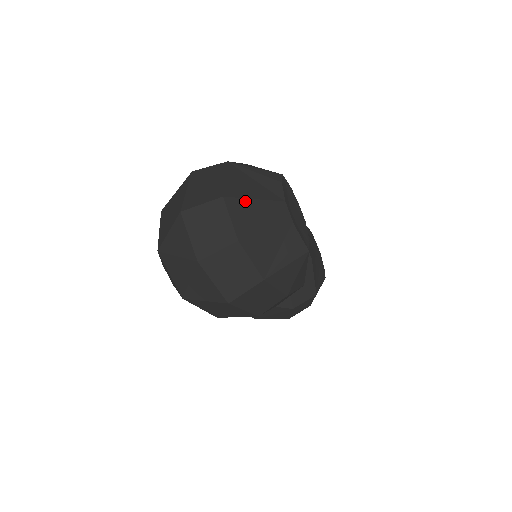
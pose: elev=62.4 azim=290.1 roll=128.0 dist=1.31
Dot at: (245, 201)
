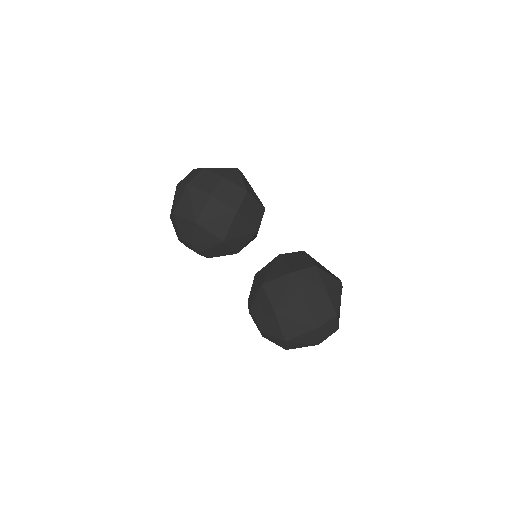
Dot at: occluded
